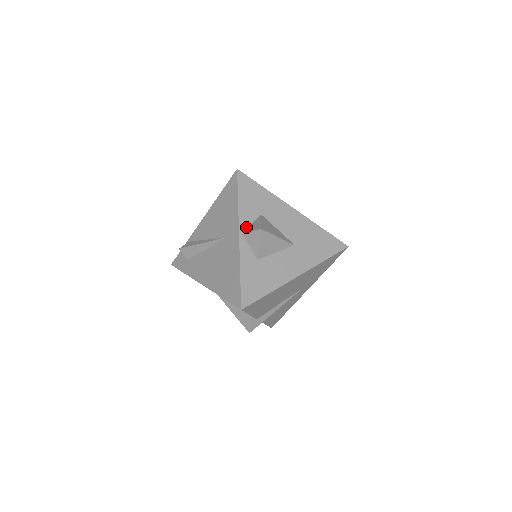
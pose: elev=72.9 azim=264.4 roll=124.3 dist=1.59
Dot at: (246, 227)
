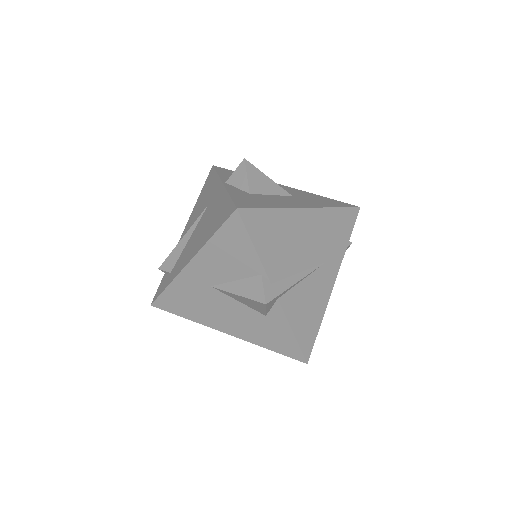
Dot at: occluded
